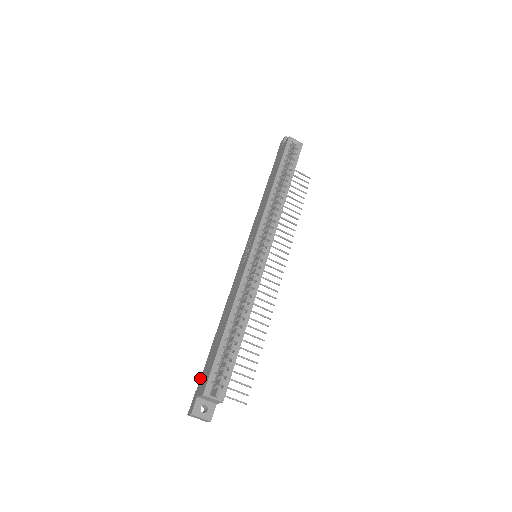
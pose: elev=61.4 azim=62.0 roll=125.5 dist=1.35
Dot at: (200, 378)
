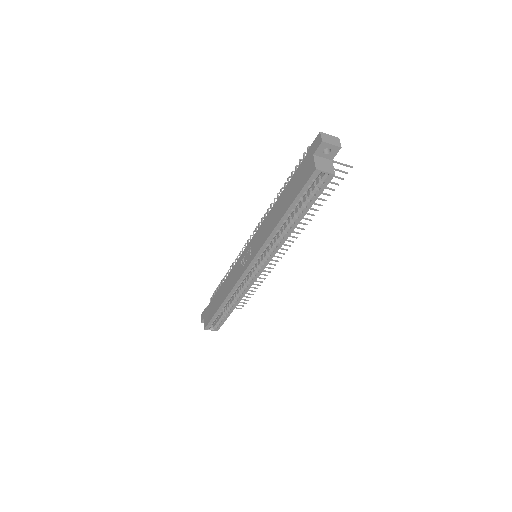
Dot at: (208, 305)
